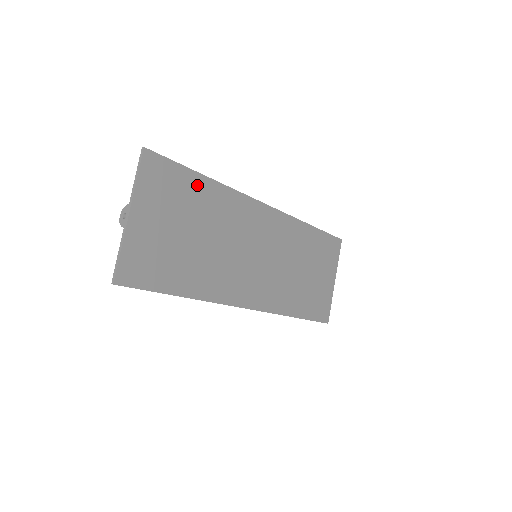
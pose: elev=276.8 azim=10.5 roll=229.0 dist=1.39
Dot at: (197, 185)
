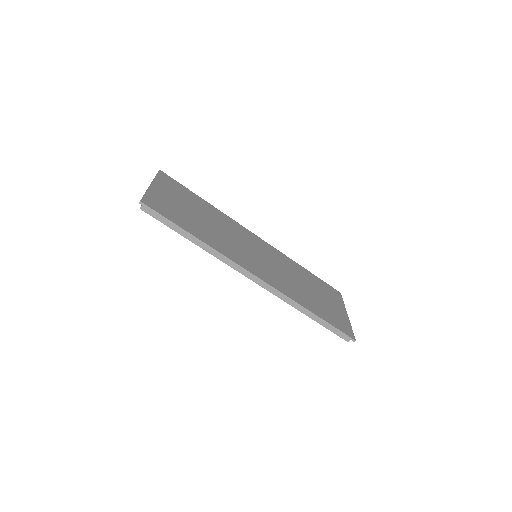
Dot at: (198, 199)
